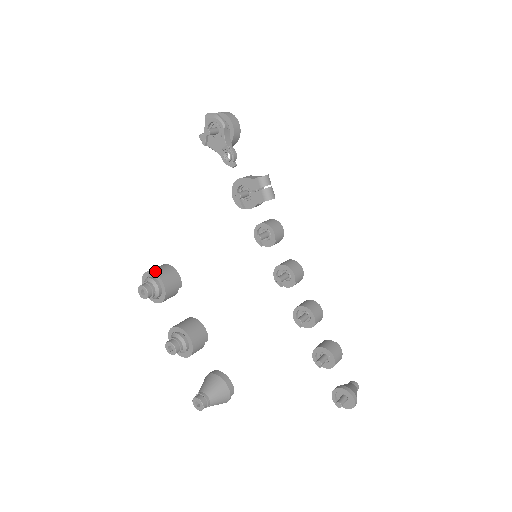
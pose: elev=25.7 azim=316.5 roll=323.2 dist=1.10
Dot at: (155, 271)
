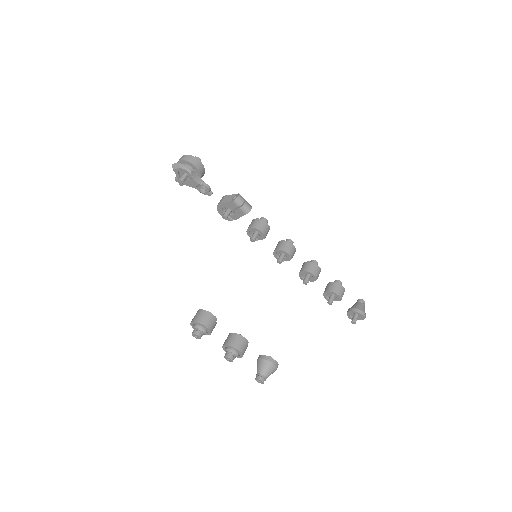
Dot at: (197, 321)
